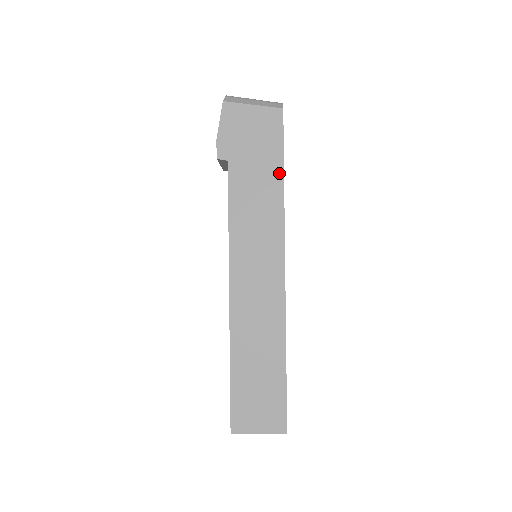
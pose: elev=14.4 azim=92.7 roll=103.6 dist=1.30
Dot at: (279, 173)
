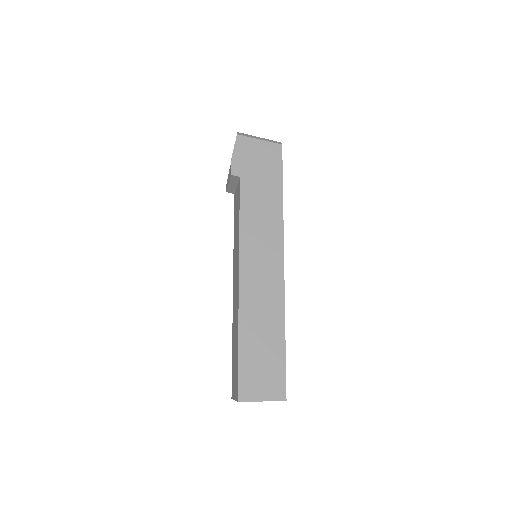
Dot at: (279, 190)
